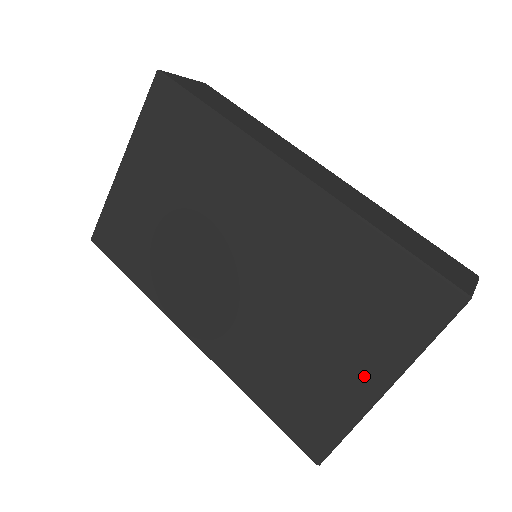
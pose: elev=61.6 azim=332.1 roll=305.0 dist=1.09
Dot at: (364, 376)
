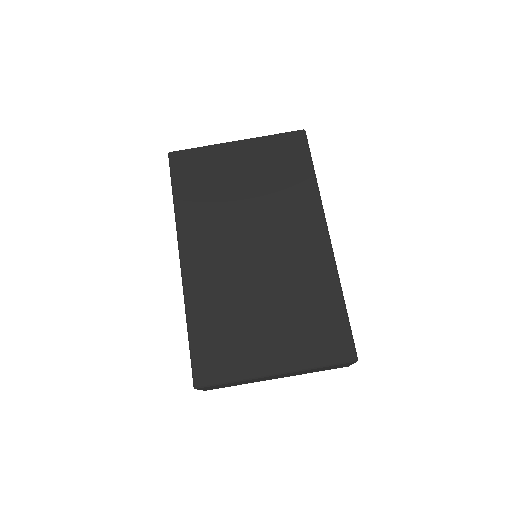
Dot at: (273, 358)
